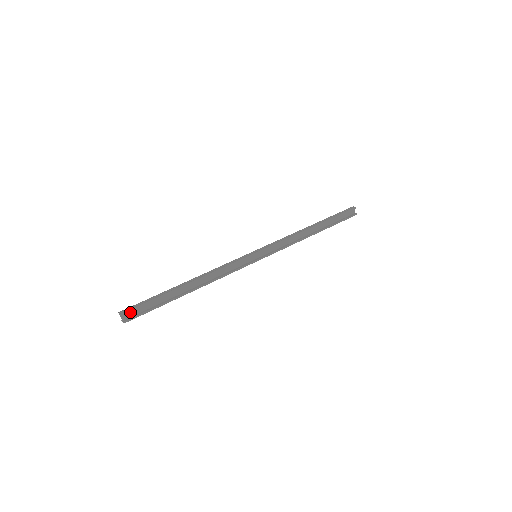
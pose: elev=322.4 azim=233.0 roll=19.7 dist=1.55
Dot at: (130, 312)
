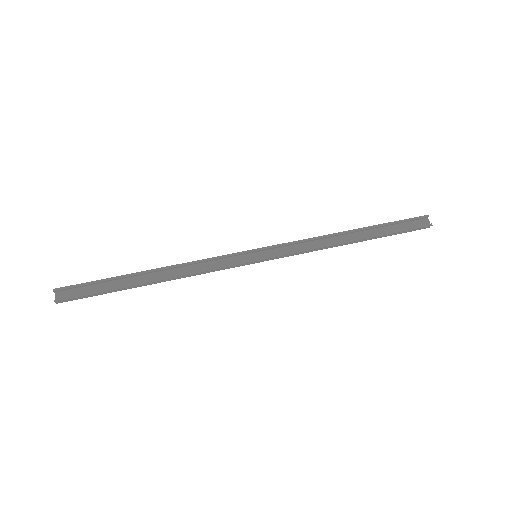
Dot at: (68, 292)
